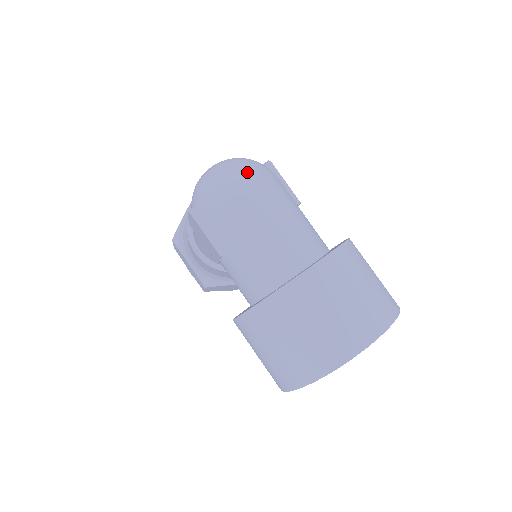
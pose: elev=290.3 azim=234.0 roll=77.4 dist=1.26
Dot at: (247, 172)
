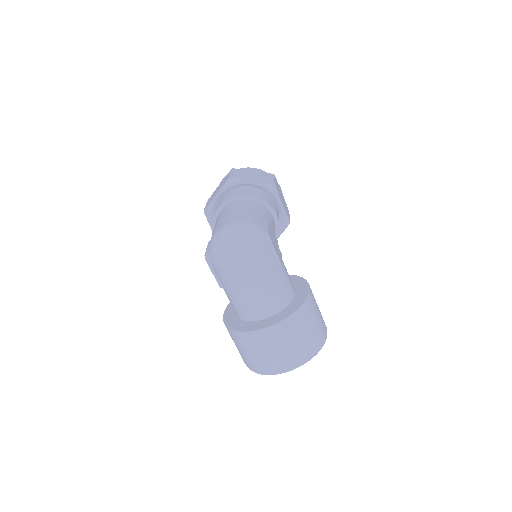
Dot at: (246, 252)
